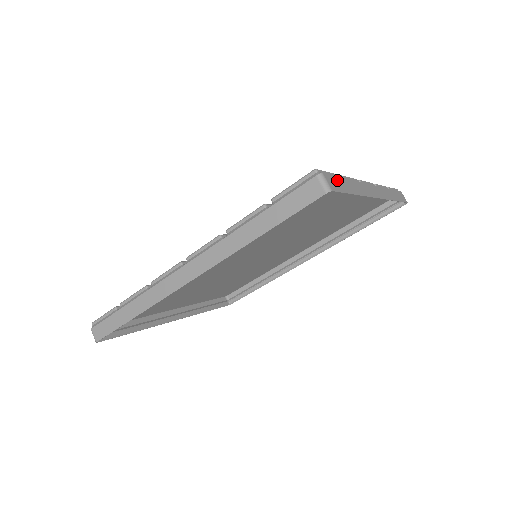
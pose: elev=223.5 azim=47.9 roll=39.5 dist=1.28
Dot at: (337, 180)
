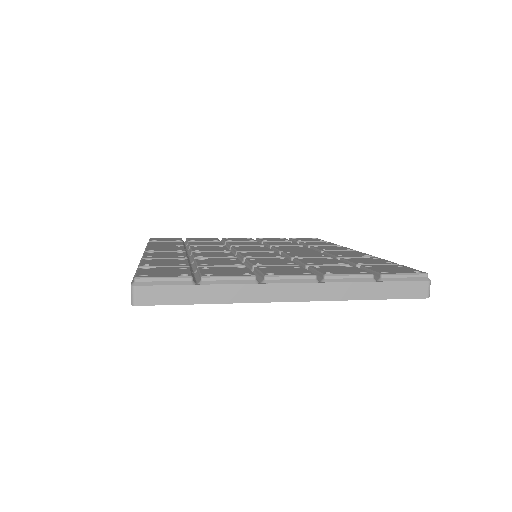
Dot at: (168, 290)
